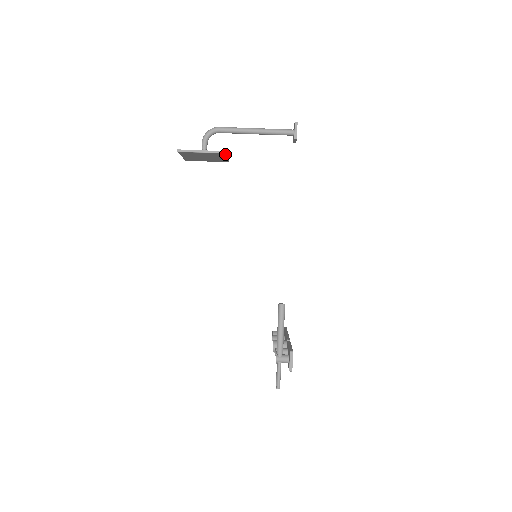
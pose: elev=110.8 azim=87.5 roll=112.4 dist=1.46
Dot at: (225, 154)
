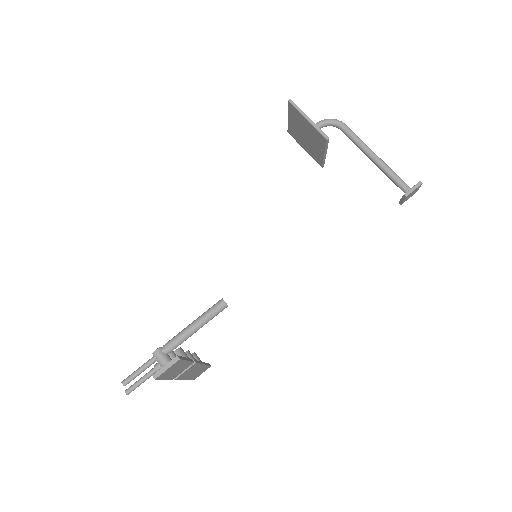
Dot at: (327, 144)
